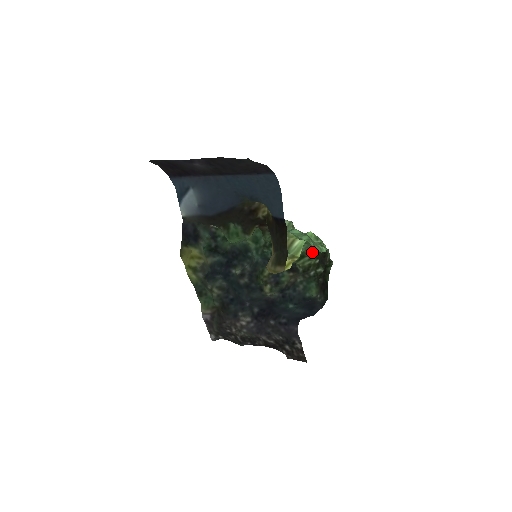
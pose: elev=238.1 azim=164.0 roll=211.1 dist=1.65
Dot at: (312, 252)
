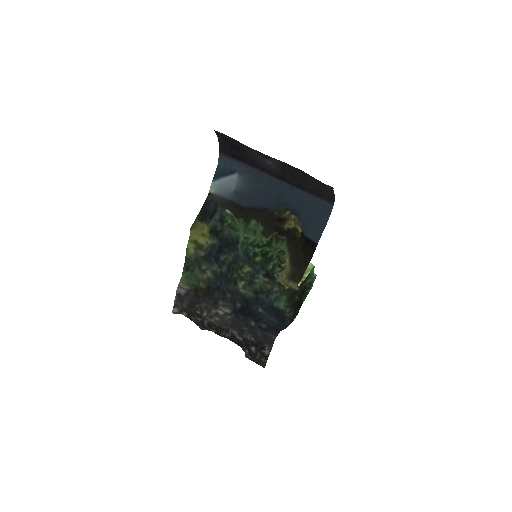
Dot at: occluded
